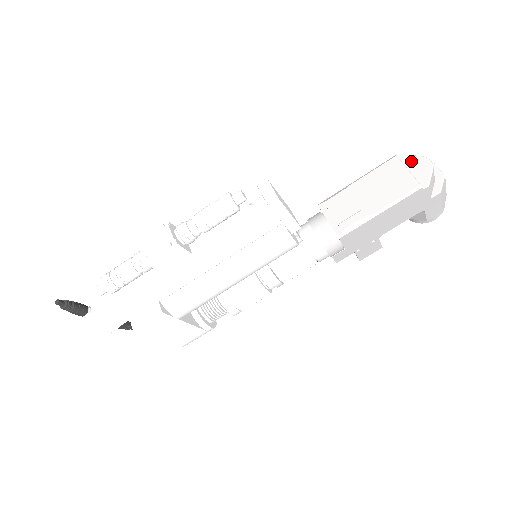
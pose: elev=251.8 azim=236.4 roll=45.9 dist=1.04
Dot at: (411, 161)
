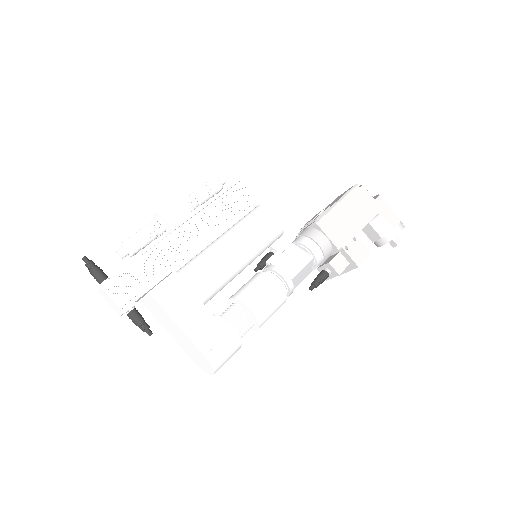
Dot at: occluded
